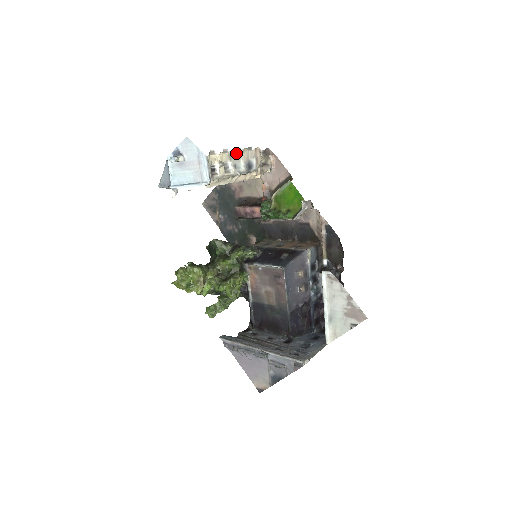
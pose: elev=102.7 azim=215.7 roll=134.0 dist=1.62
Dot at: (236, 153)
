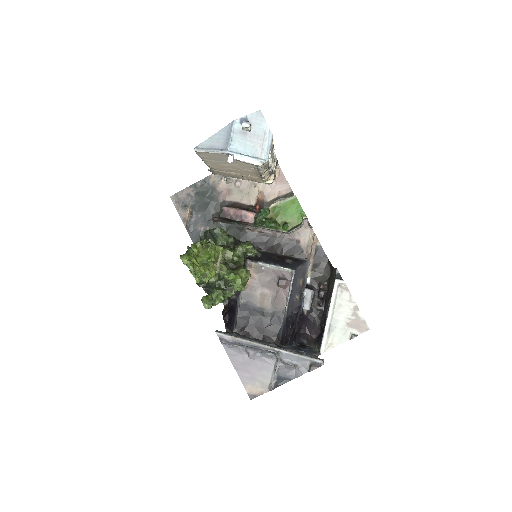
Dot at: (272, 149)
